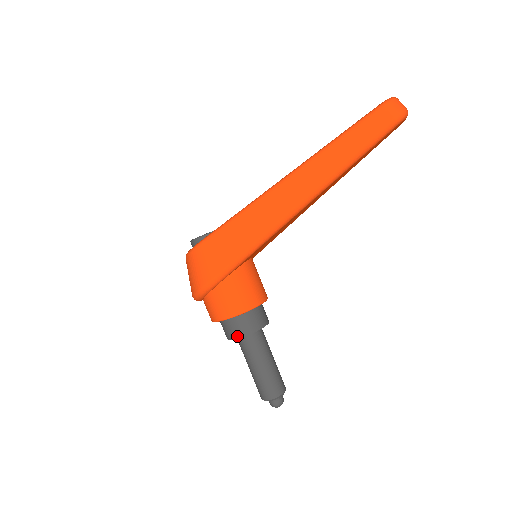
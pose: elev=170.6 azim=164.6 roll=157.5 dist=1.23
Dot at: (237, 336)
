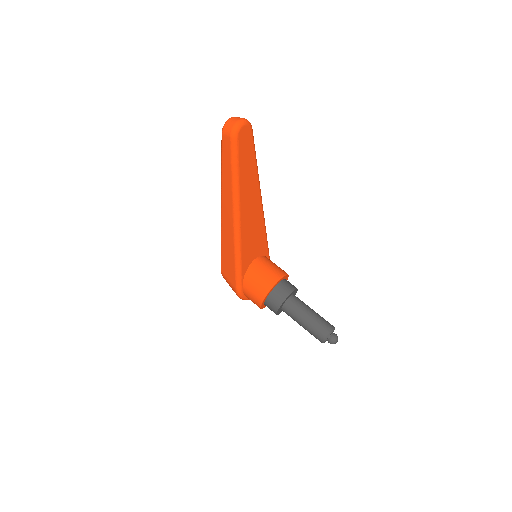
Dot at: (275, 312)
